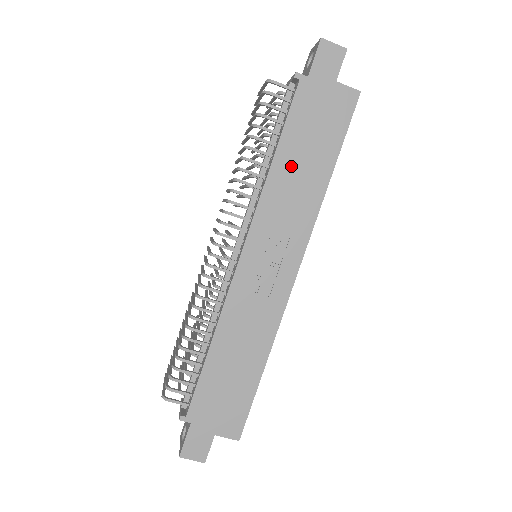
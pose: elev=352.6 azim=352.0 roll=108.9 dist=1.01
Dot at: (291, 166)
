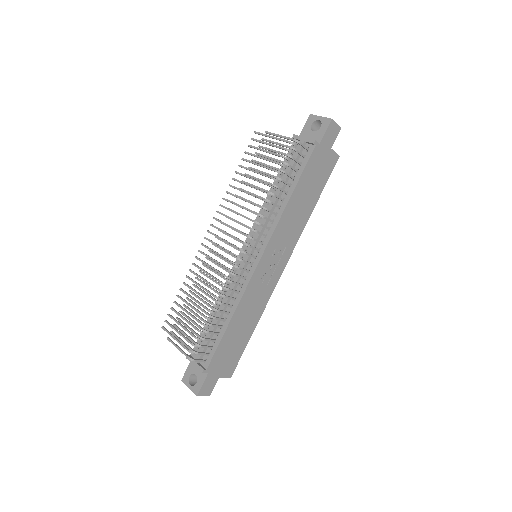
Dot at: (298, 202)
